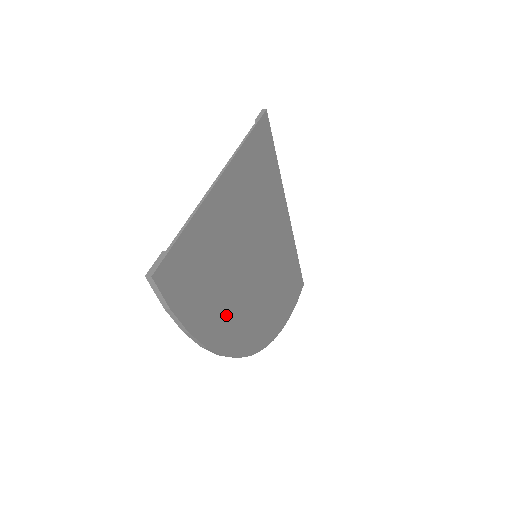
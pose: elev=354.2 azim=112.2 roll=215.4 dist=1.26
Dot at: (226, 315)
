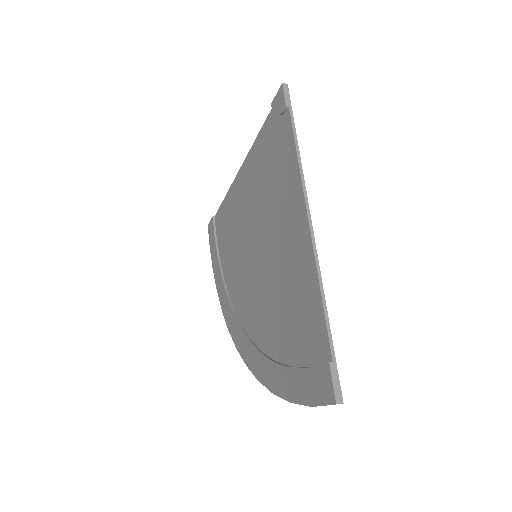
Dot at: (270, 345)
